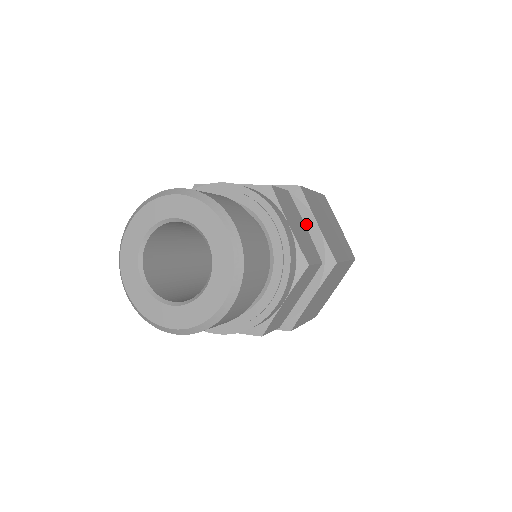
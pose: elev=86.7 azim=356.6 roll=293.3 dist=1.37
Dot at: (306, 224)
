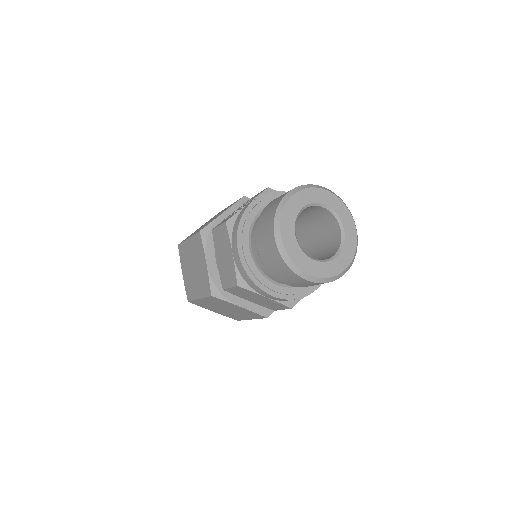
Dot at: occluded
